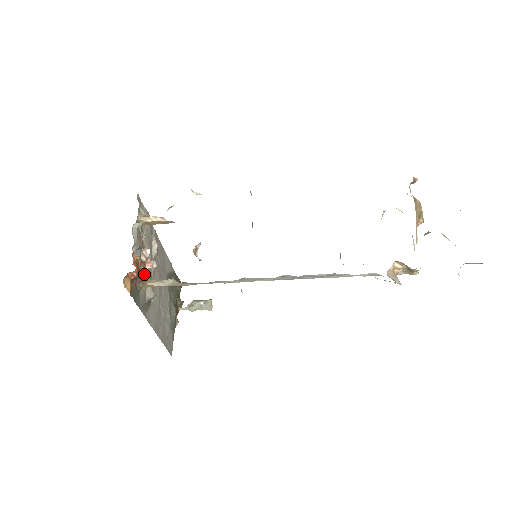
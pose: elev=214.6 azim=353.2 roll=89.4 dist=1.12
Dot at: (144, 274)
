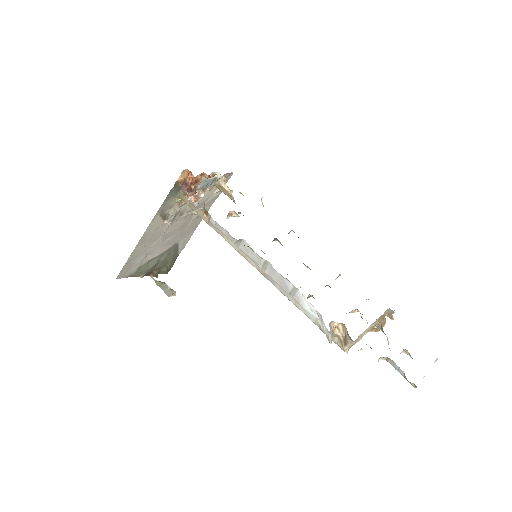
Dot at: (192, 191)
